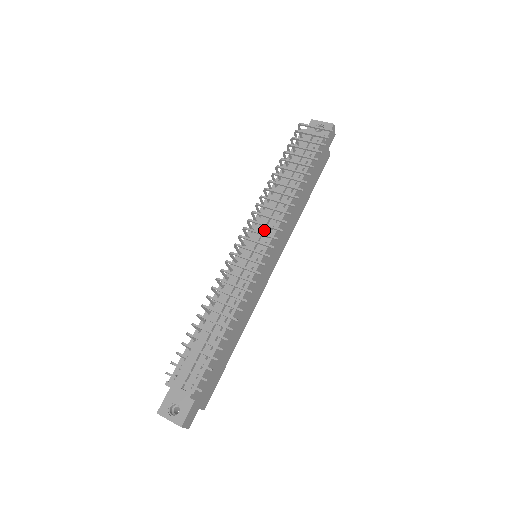
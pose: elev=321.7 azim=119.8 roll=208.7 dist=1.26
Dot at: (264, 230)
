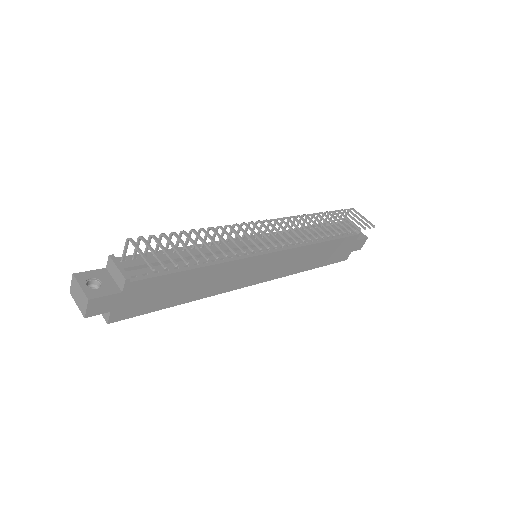
Dot at: occluded
